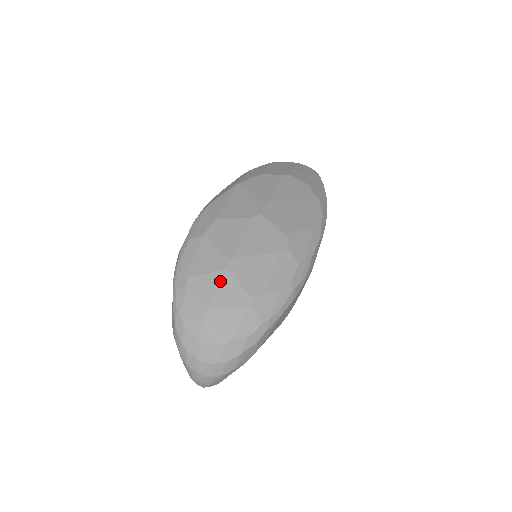
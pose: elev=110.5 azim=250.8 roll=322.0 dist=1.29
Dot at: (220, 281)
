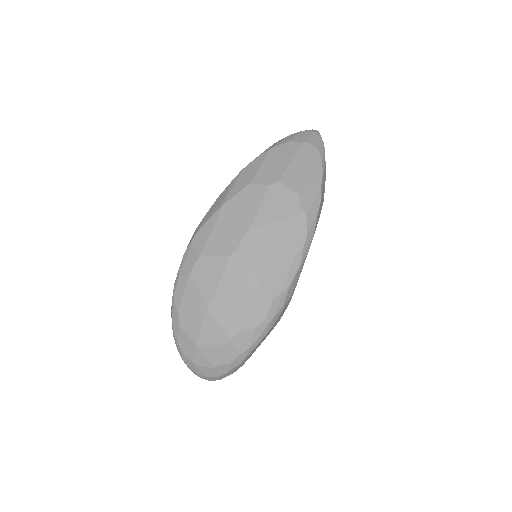
Dot at: (203, 322)
